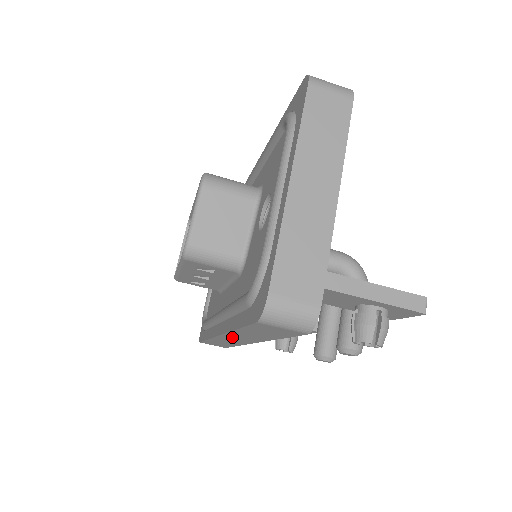
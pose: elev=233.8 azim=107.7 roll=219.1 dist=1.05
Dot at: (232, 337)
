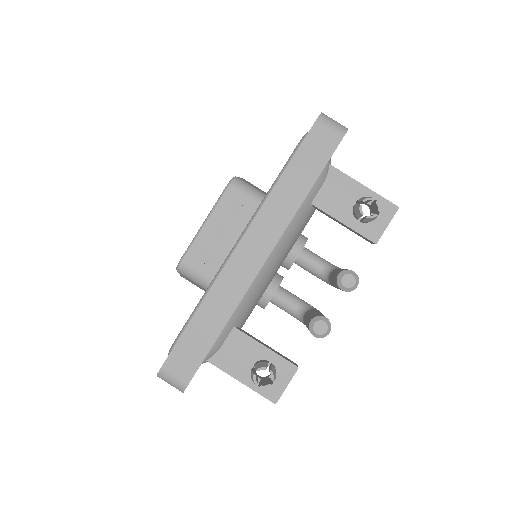
Dot at: (255, 235)
